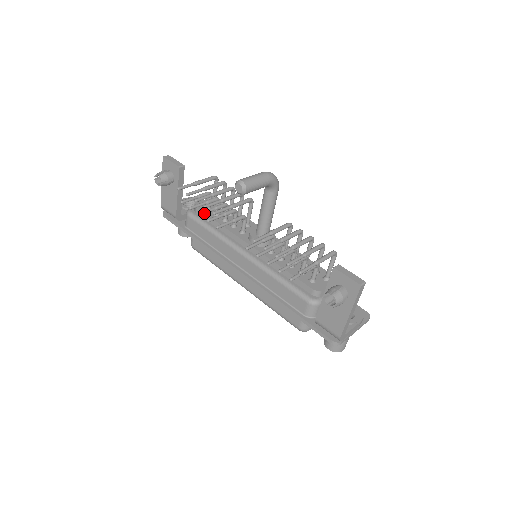
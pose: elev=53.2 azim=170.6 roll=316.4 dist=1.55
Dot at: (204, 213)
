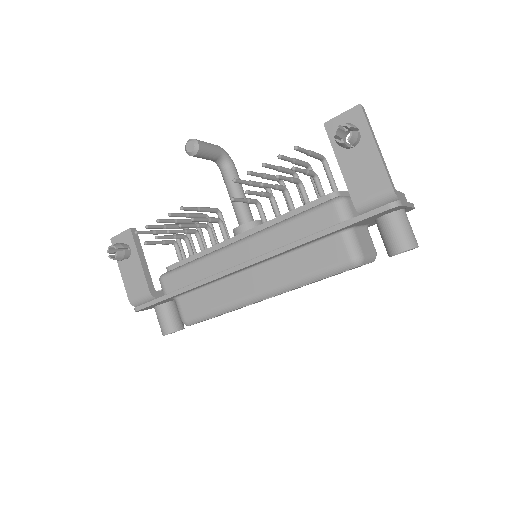
Dot at: (173, 231)
